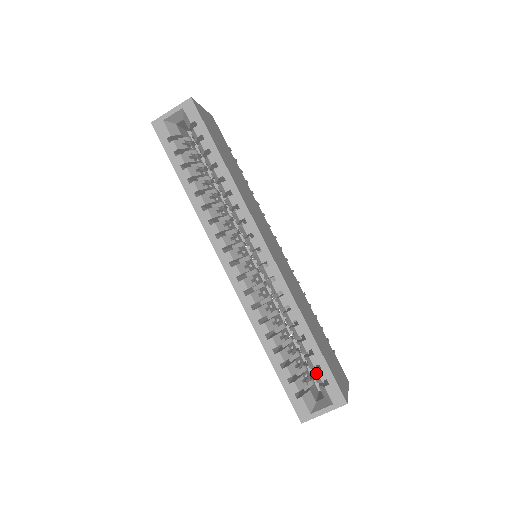
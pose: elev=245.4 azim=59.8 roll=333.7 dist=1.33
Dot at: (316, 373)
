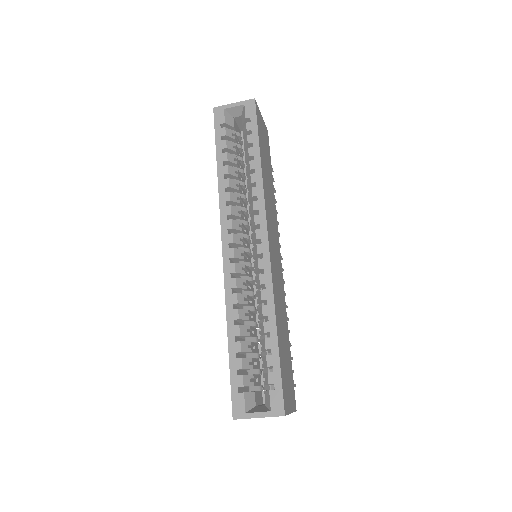
Dot at: (267, 374)
